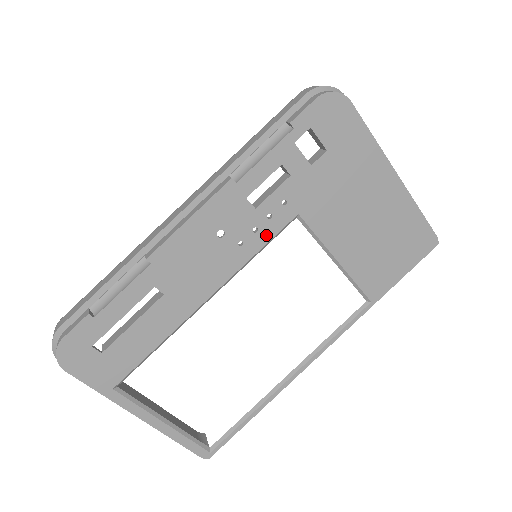
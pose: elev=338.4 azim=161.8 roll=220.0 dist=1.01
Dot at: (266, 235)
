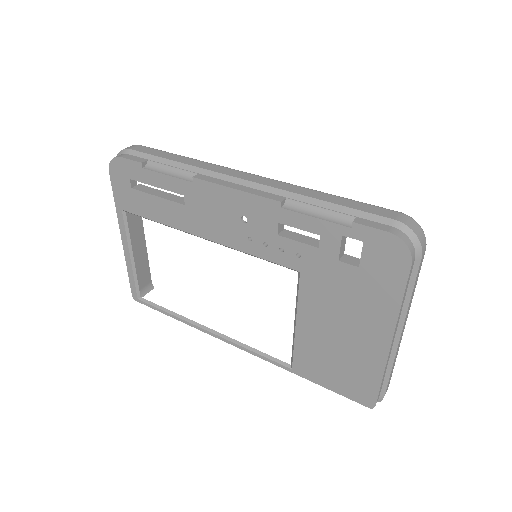
Dot at: (269, 255)
